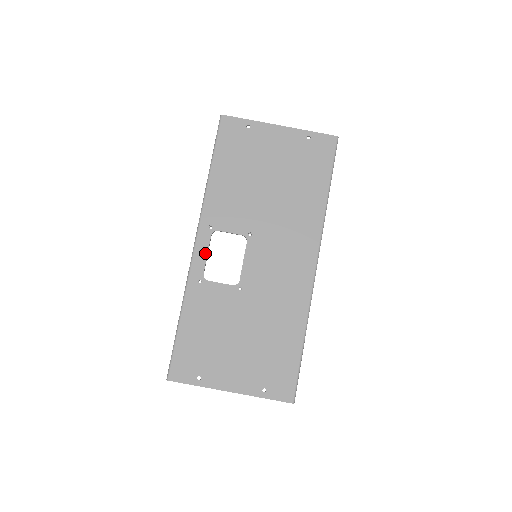
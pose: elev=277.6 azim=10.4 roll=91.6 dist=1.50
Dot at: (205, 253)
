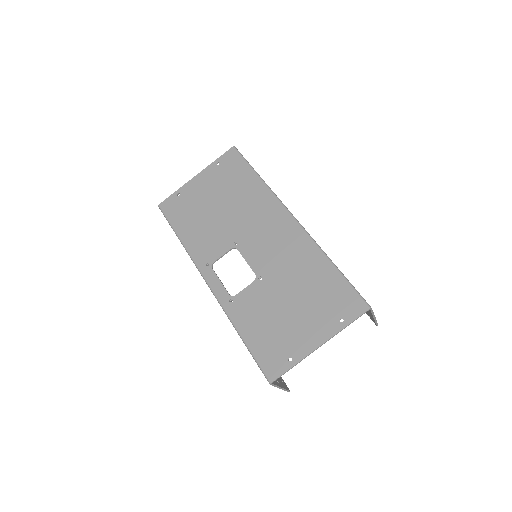
Dot at: (218, 282)
